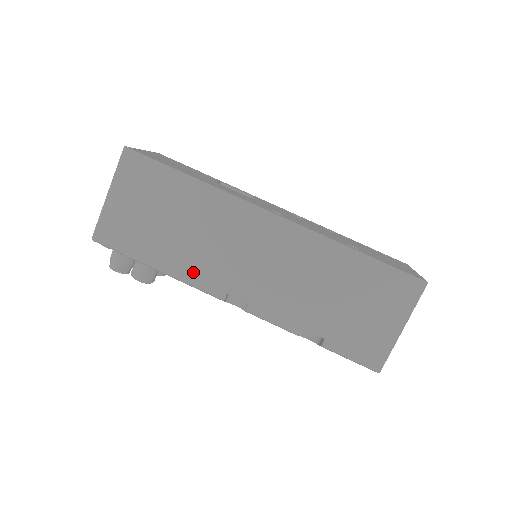
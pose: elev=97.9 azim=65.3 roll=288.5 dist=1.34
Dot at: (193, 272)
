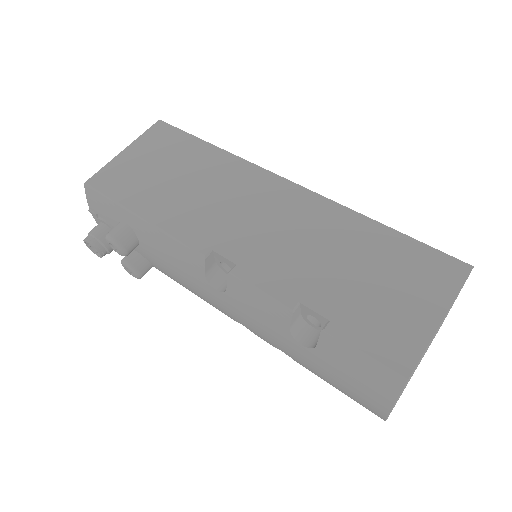
Dot at: (180, 224)
